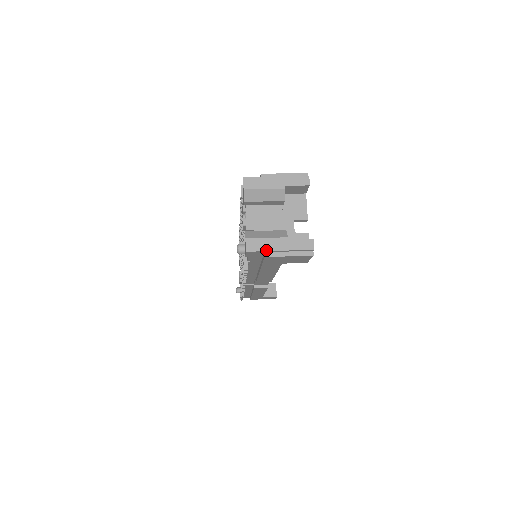
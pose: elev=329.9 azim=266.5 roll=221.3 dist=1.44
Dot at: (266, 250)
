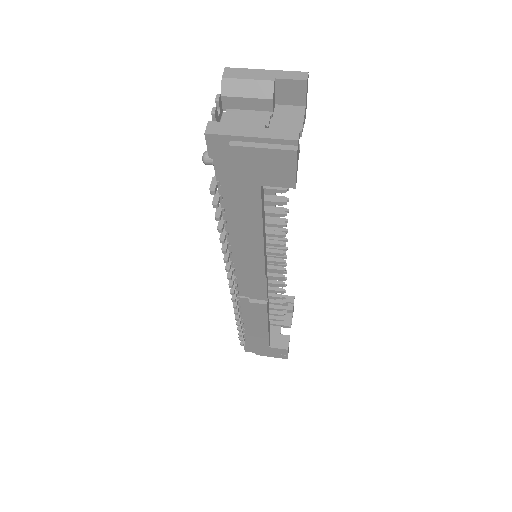
Dot at: (232, 134)
